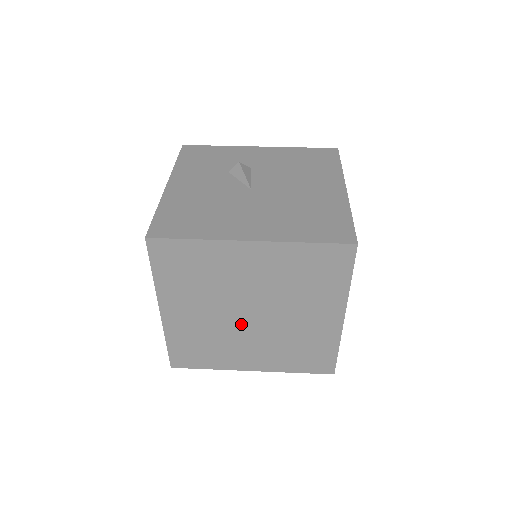
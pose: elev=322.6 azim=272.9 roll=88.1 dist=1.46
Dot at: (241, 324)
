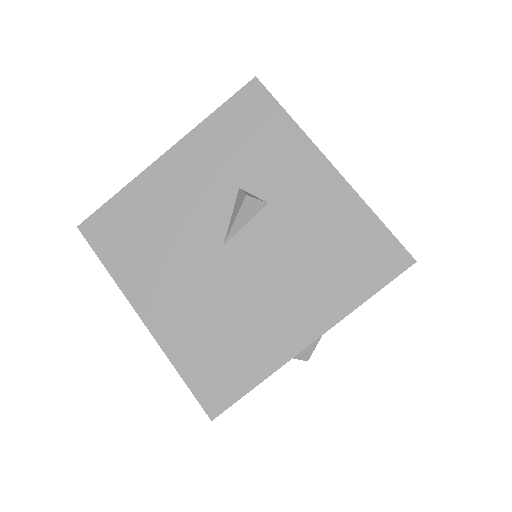
Dot at: occluded
